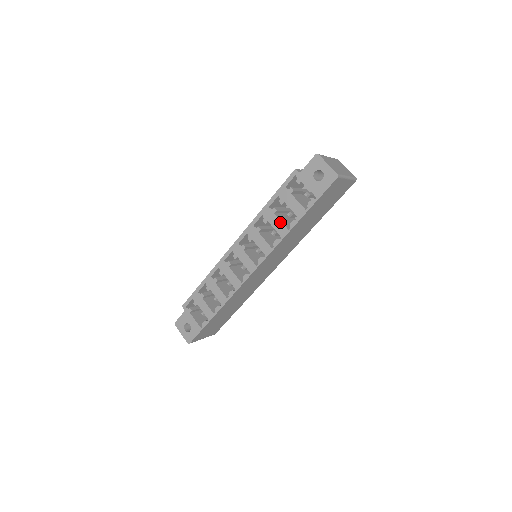
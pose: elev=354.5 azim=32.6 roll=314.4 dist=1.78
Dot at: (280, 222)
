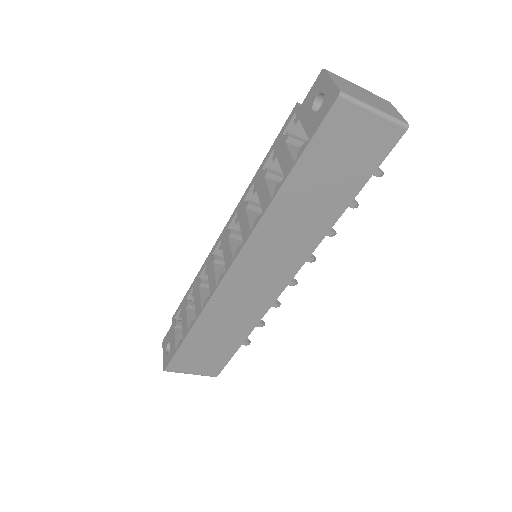
Dot at: (266, 188)
